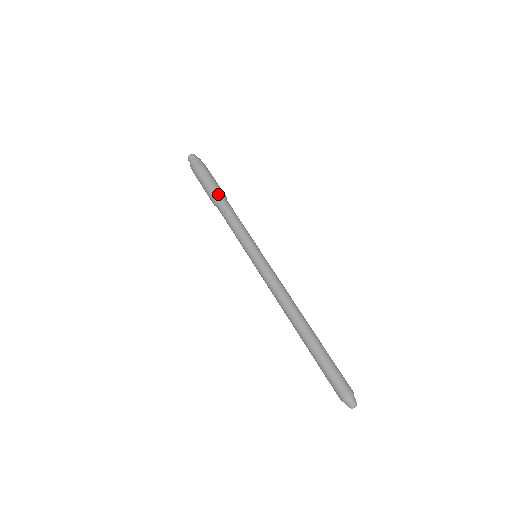
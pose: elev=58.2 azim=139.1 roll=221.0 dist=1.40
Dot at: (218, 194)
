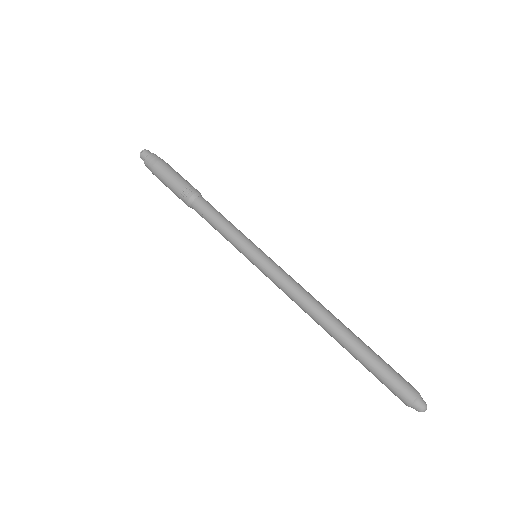
Dot at: (192, 190)
